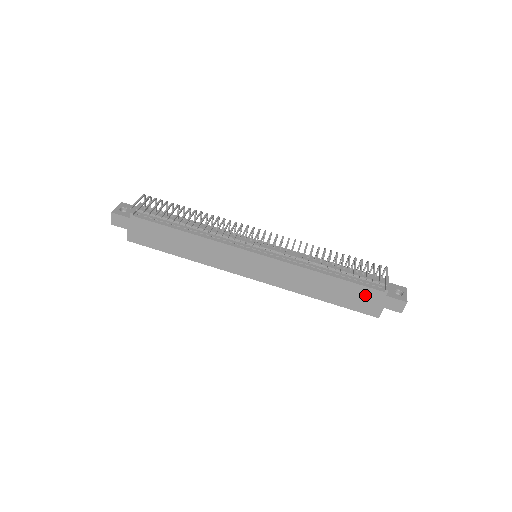
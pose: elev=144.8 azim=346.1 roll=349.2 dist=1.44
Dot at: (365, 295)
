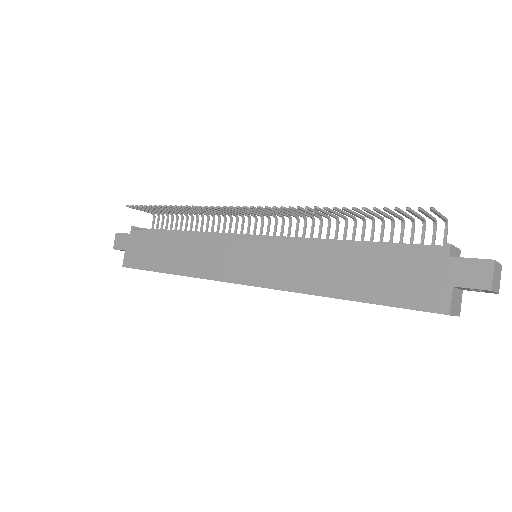
Dot at: (411, 266)
